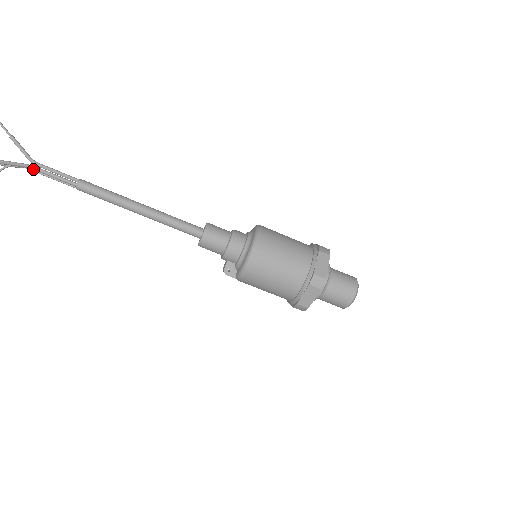
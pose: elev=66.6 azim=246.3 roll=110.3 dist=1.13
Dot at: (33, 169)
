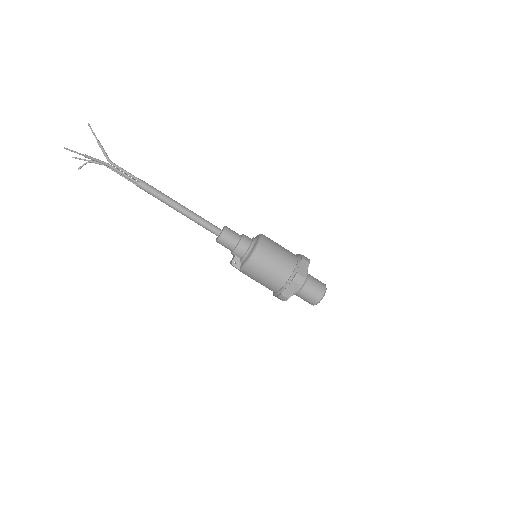
Dot at: (109, 166)
